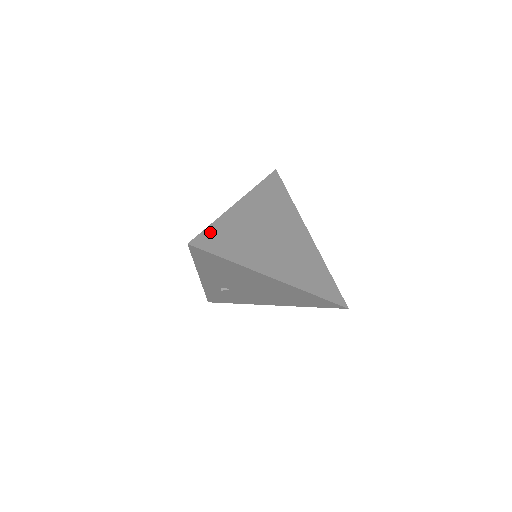
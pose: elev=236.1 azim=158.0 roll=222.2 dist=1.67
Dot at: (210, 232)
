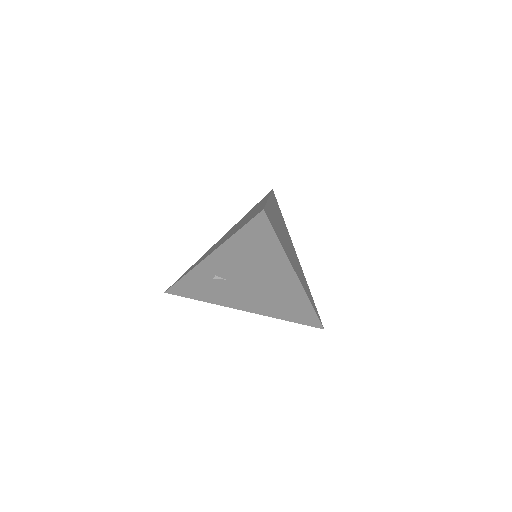
Dot at: (268, 210)
